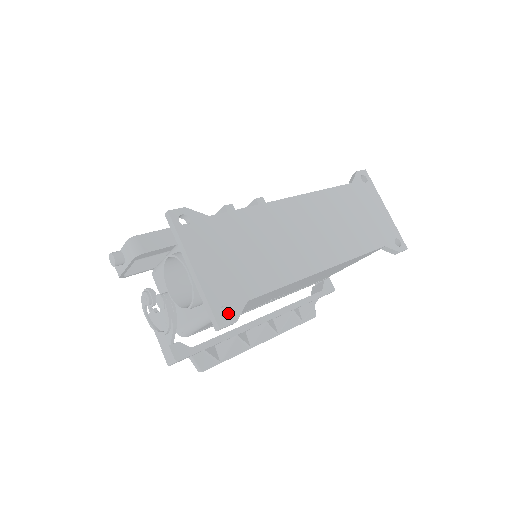
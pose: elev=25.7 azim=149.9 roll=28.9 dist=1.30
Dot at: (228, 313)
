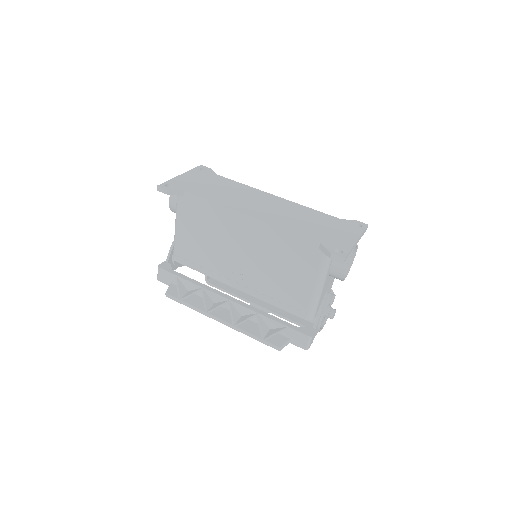
Dot at: occluded
